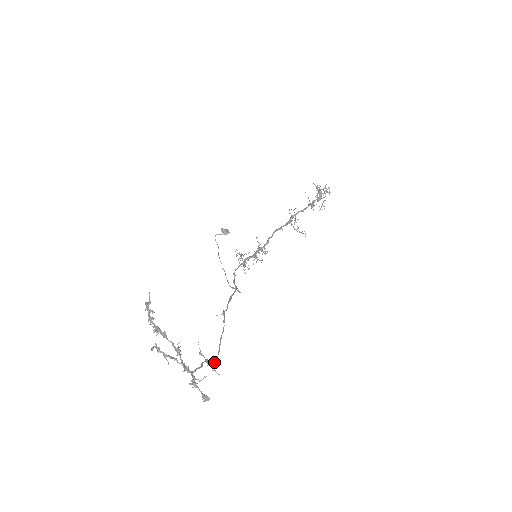
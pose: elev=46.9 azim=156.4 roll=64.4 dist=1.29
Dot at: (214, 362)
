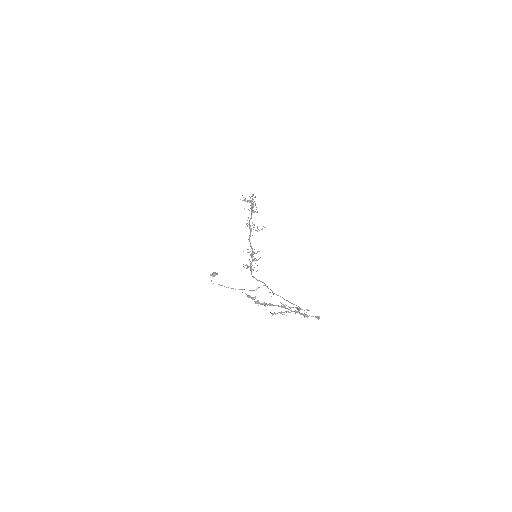
Dot at: (300, 308)
